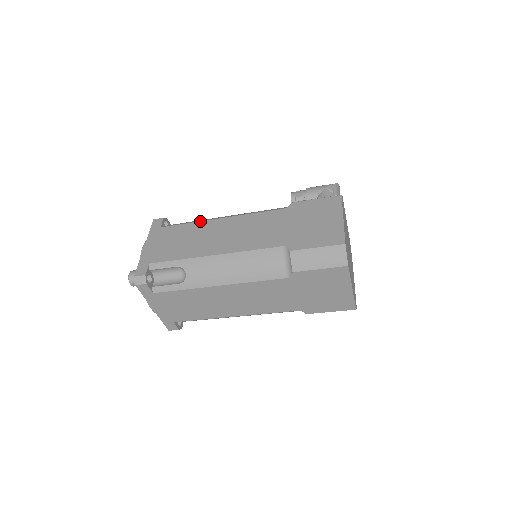
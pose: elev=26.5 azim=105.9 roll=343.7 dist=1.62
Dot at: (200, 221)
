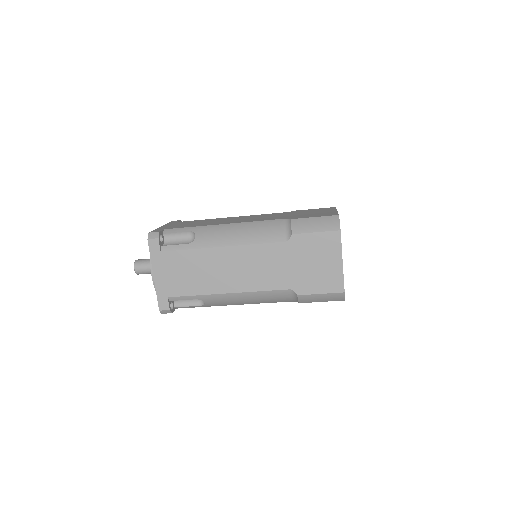
Dot at: occluded
